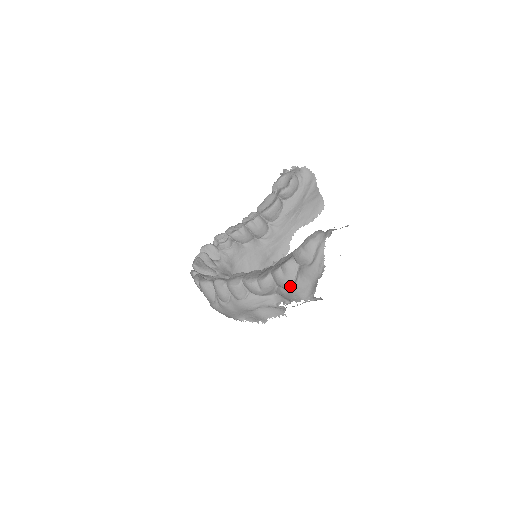
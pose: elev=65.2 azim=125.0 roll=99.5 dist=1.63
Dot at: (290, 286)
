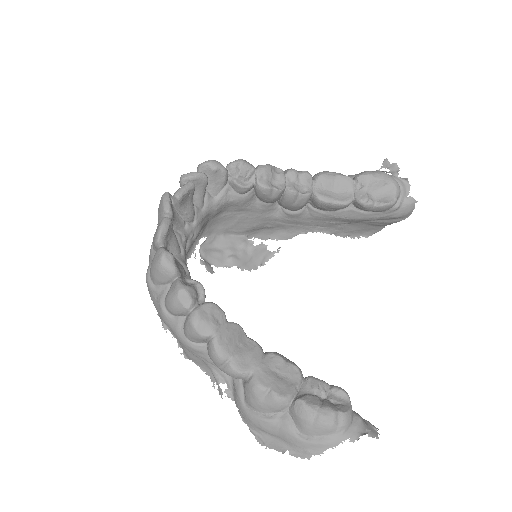
Dot at: (254, 409)
